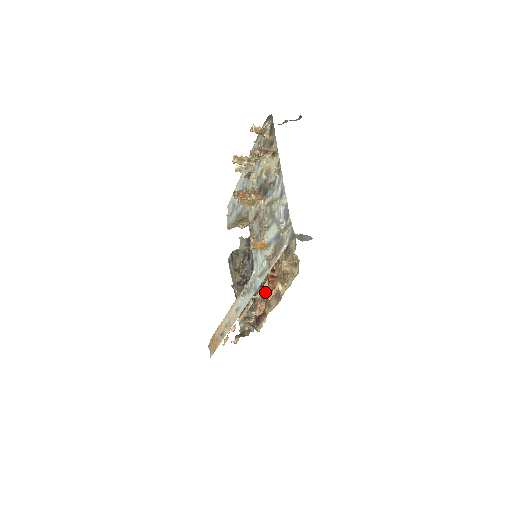
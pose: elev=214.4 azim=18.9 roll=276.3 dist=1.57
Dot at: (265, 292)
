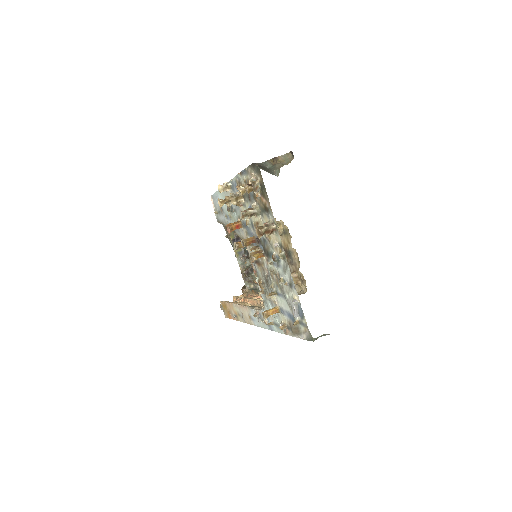
Dot at: occluded
